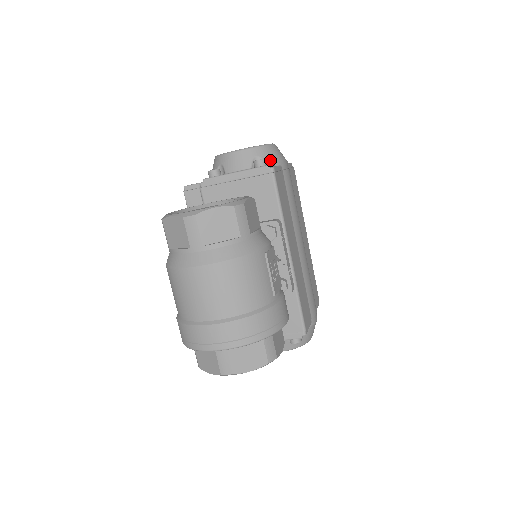
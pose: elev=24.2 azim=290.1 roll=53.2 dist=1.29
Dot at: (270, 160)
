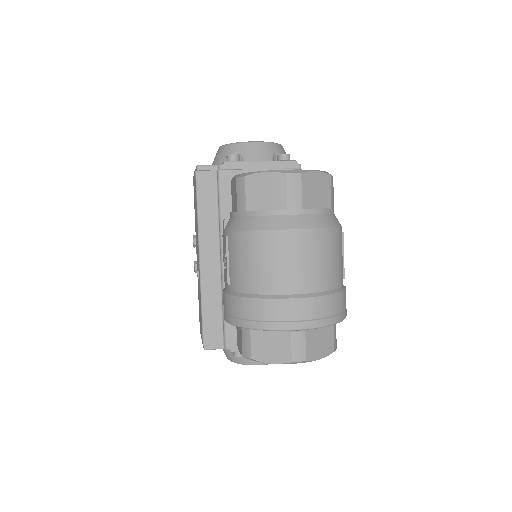
Dot at: occluded
